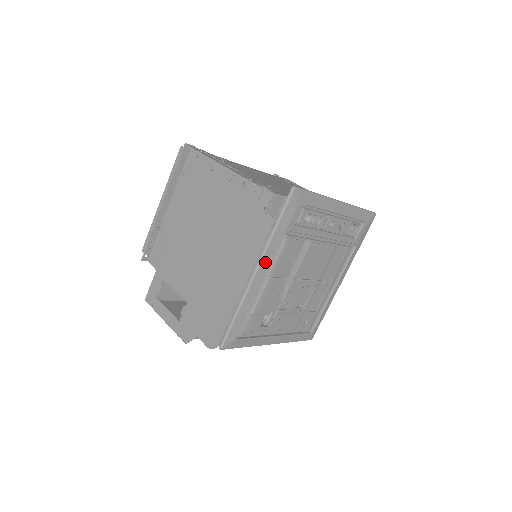
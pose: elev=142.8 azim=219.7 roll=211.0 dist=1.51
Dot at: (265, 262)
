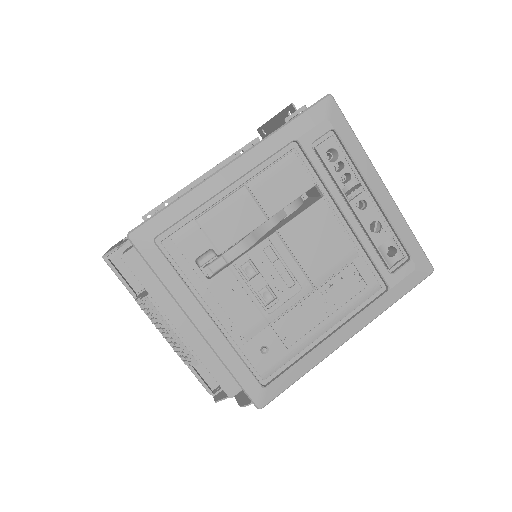
Dot at: (251, 158)
